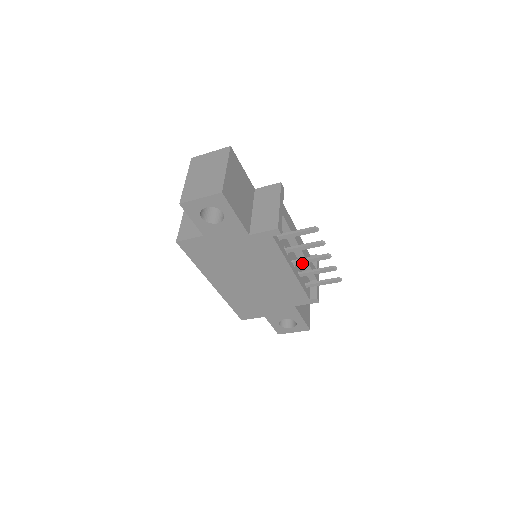
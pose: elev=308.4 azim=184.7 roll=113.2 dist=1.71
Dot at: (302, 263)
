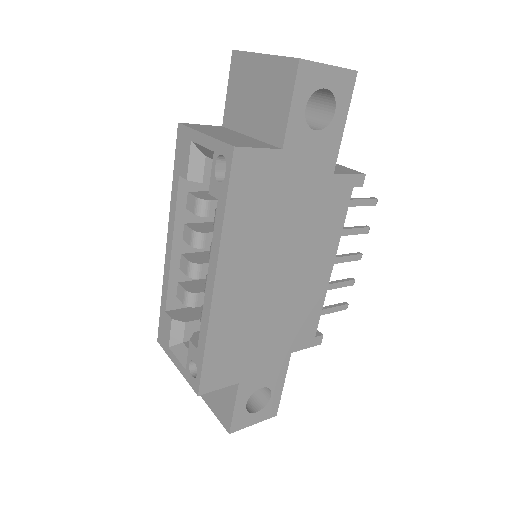
Dot at: occluded
